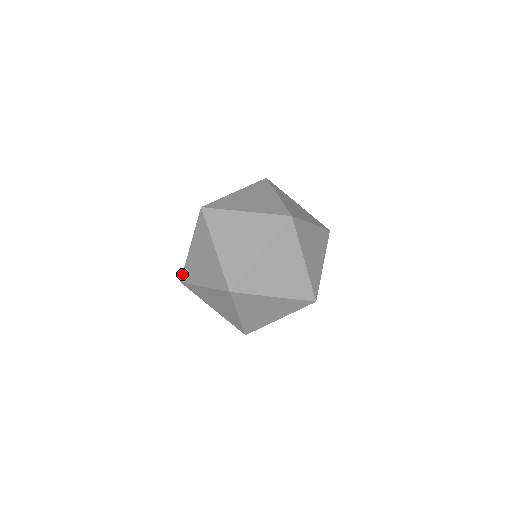
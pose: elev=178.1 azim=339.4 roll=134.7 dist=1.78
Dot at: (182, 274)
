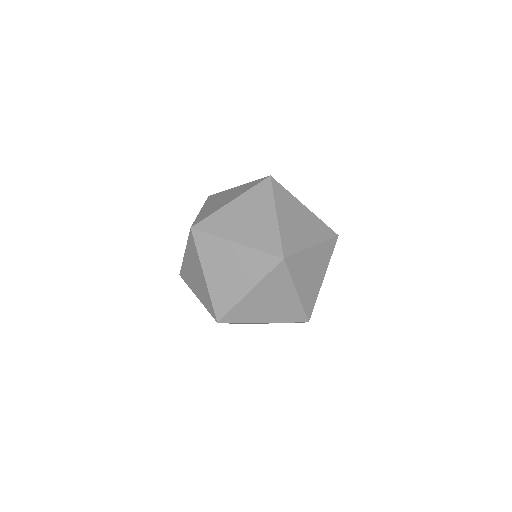
Dot at: (200, 221)
